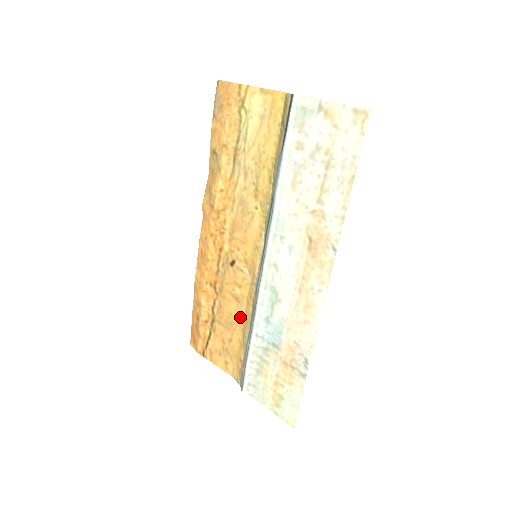
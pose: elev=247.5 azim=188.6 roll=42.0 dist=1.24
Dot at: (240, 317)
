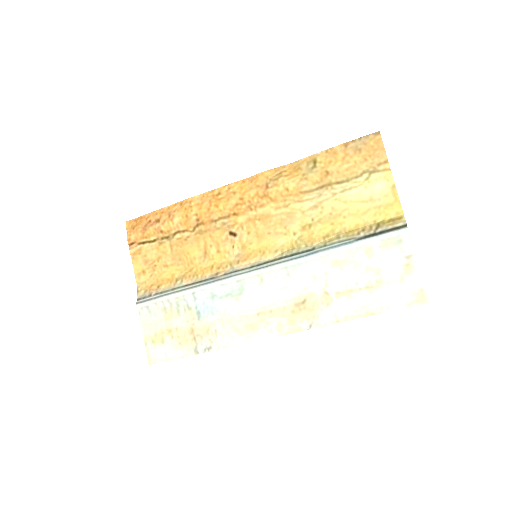
Dot at: (193, 265)
